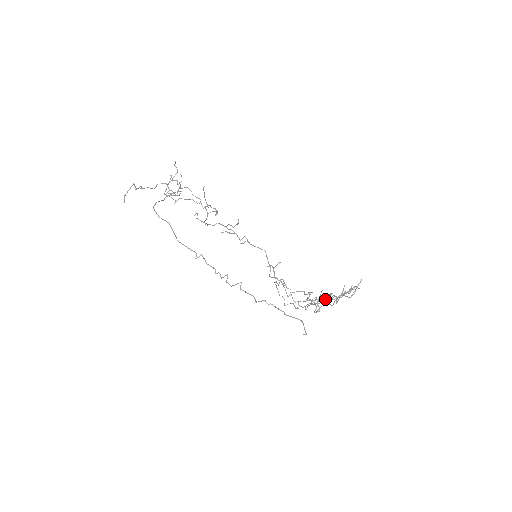
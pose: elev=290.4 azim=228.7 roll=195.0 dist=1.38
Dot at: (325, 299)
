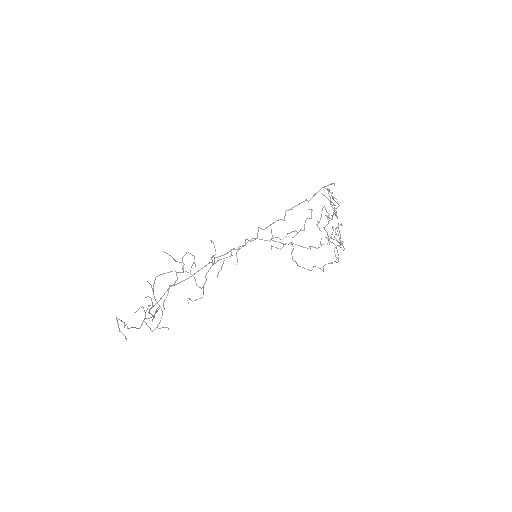
Dot at: (328, 217)
